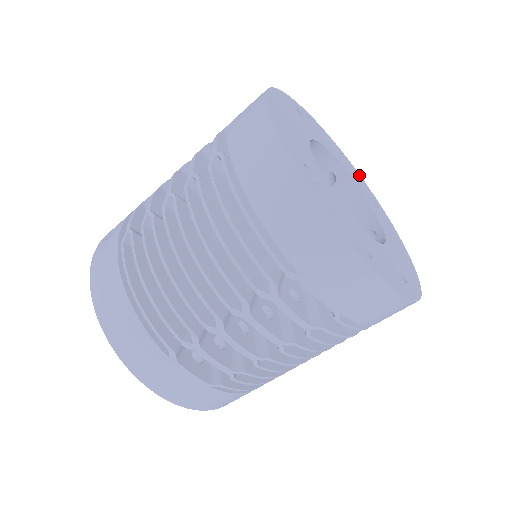
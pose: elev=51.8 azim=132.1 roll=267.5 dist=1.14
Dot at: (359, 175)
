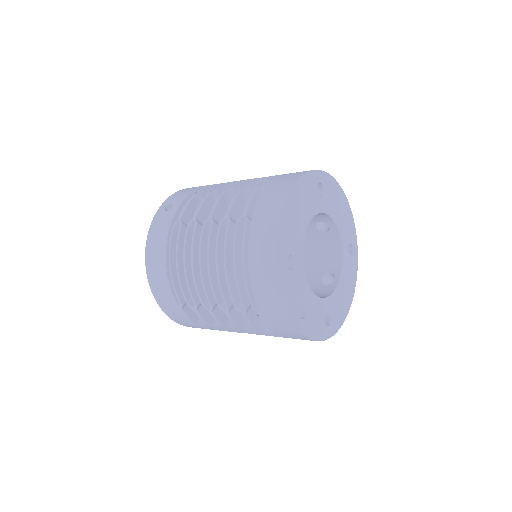
Dot at: (353, 223)
